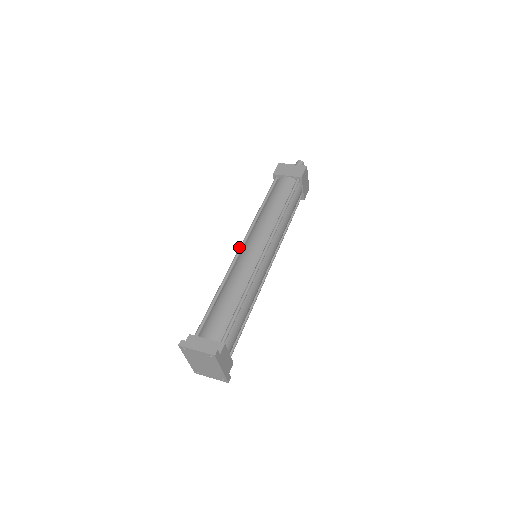
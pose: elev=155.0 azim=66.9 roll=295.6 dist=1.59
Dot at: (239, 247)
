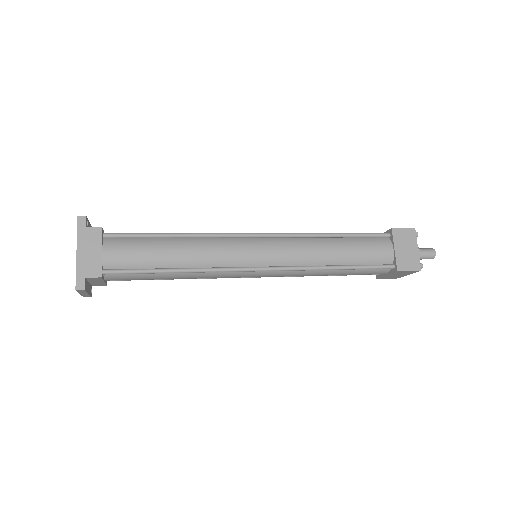
Dot at: occluded
